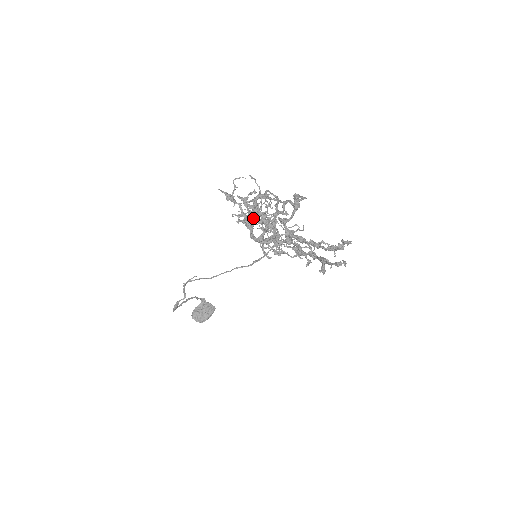
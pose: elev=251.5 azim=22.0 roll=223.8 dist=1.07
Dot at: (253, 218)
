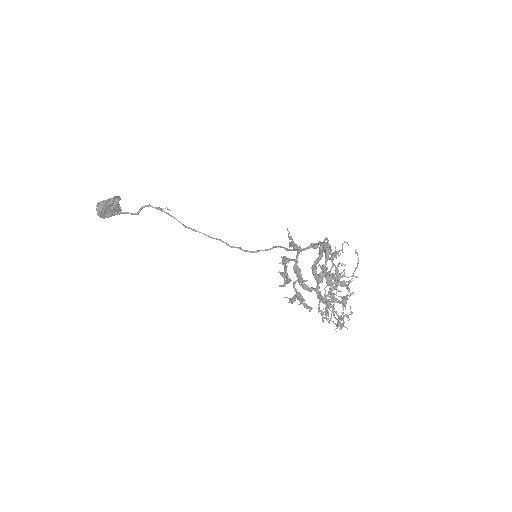
Dot at: occluded
